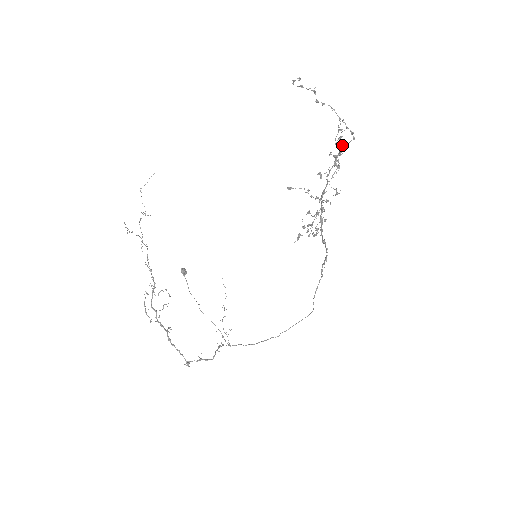
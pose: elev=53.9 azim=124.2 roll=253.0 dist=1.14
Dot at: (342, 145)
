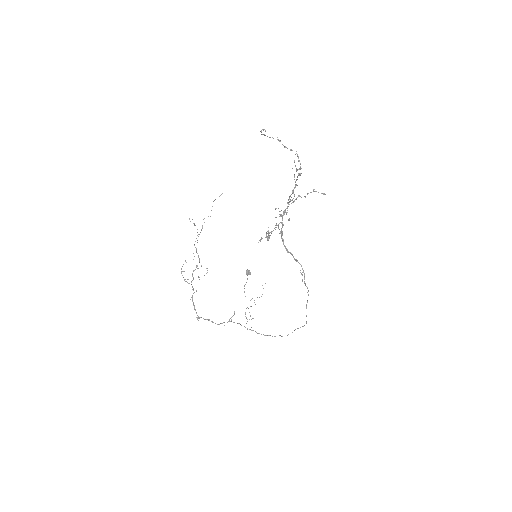
Dot at: (296, 179)
